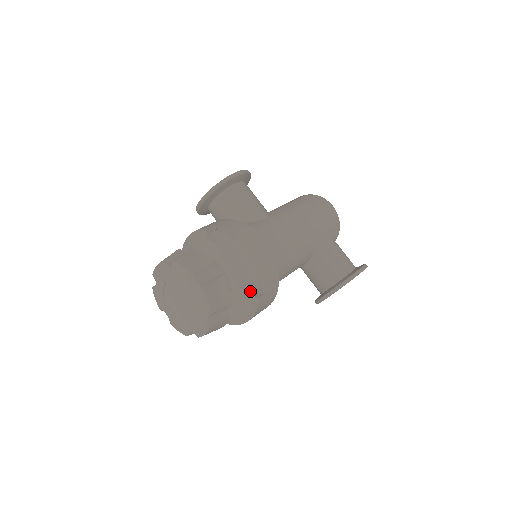
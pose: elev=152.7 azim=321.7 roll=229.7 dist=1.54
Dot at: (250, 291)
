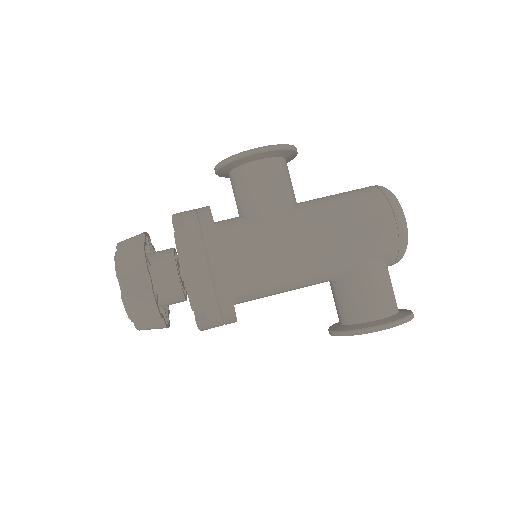
Dot at: occluded
